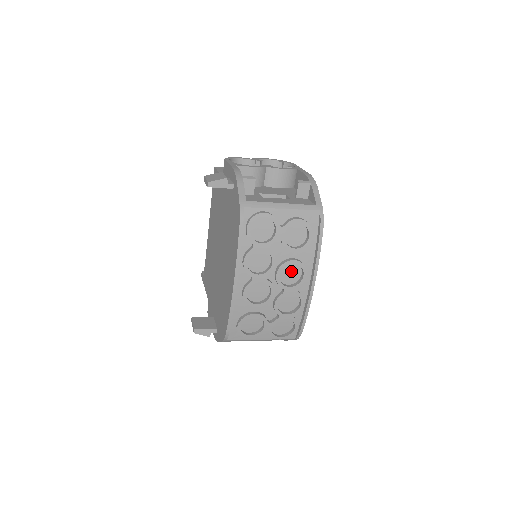
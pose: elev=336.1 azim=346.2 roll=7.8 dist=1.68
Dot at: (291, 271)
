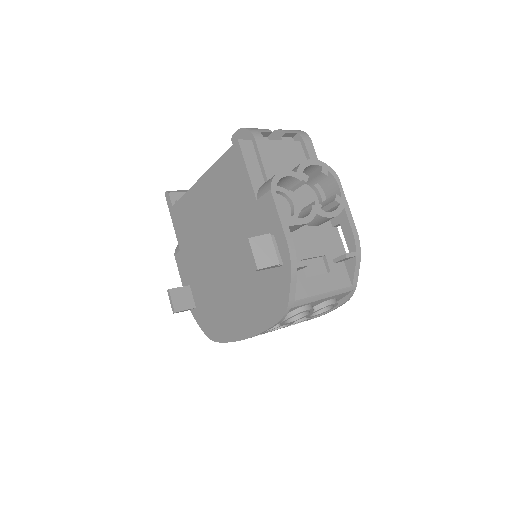
Dot at: occluded
